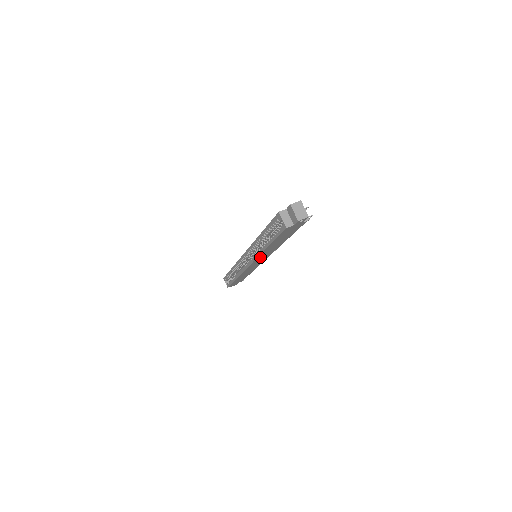
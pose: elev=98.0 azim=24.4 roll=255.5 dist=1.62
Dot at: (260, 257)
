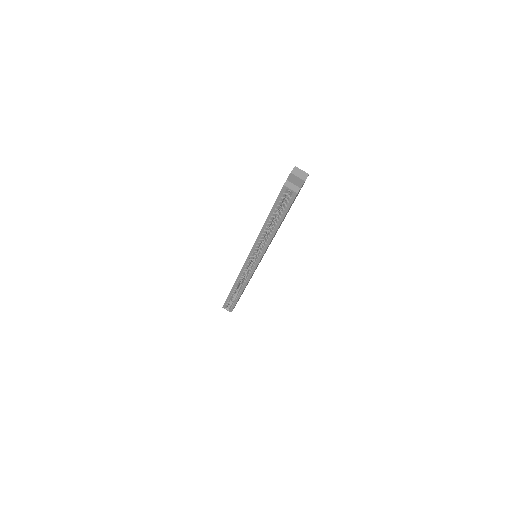
Dot at: occluded
